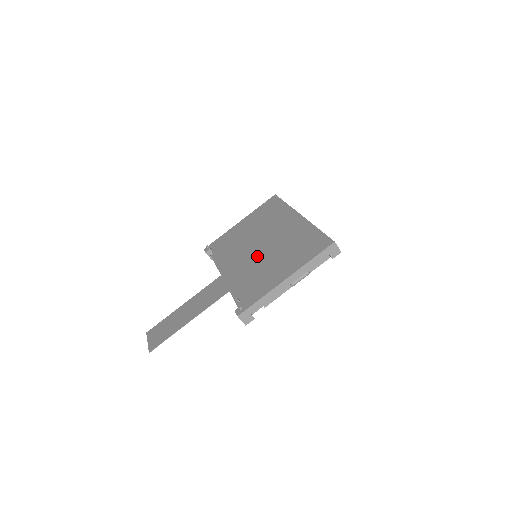
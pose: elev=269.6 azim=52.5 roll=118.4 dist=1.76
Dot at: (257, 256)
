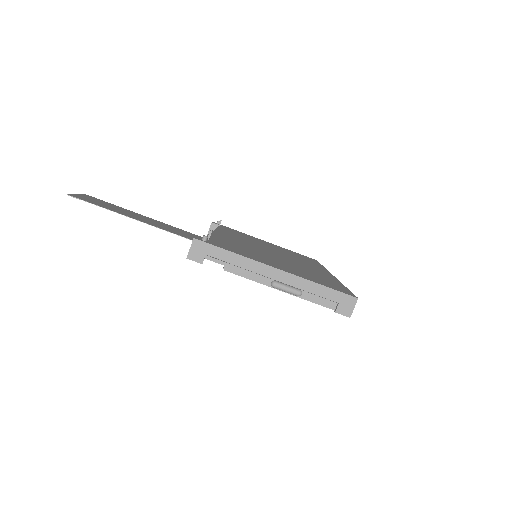
Dot at: (261, 250)
